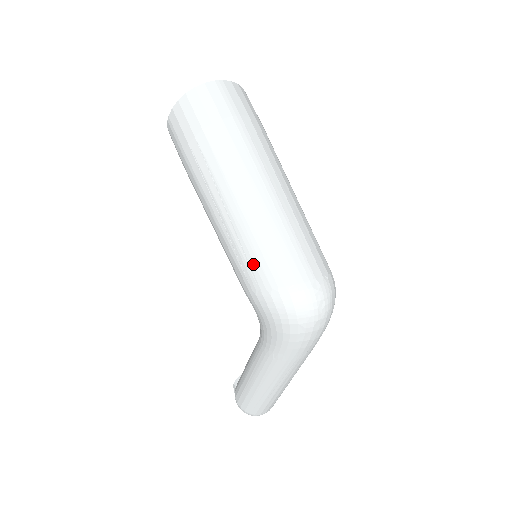
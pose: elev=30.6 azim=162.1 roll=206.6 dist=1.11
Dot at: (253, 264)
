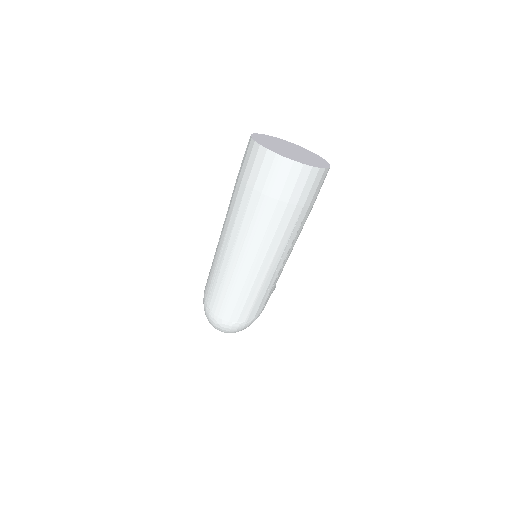
Dot at: (209, 276)
